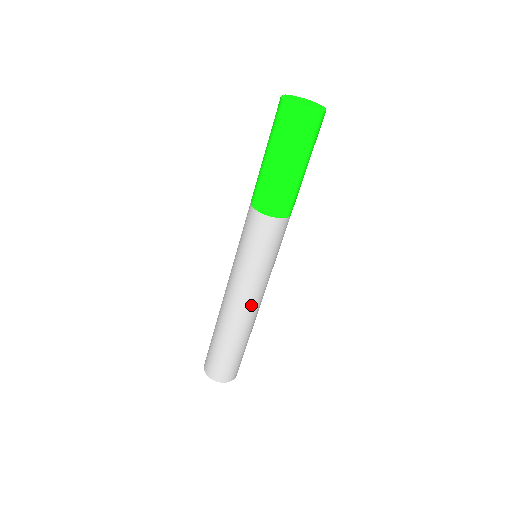
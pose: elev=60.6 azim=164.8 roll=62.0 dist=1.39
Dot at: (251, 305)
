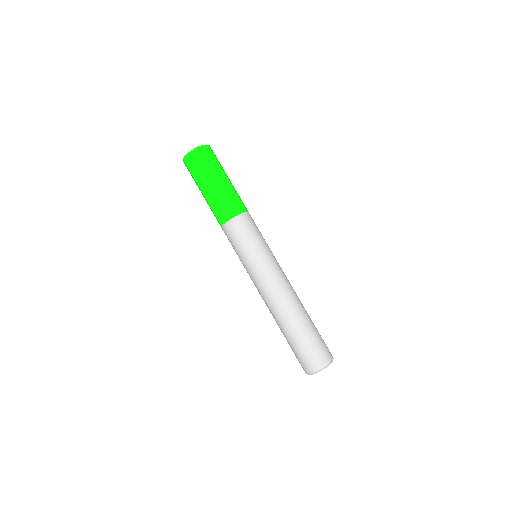
Dot at: (272, 290)
